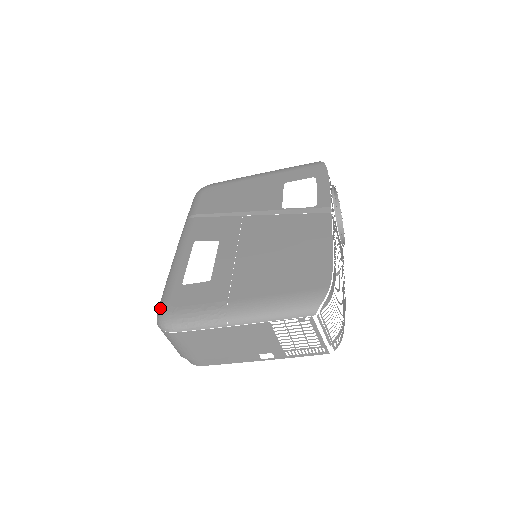
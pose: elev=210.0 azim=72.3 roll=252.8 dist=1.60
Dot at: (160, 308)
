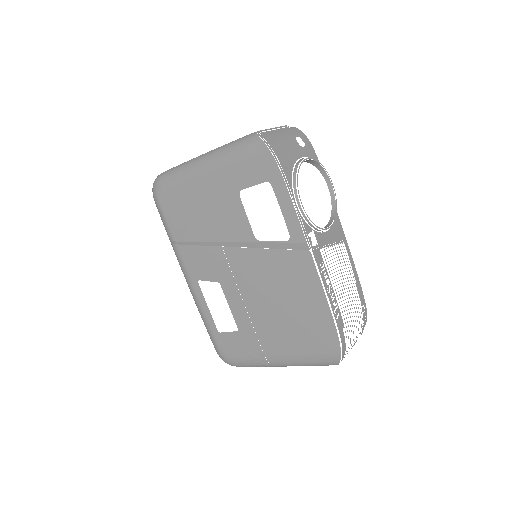
Dot at: (216, 351)
